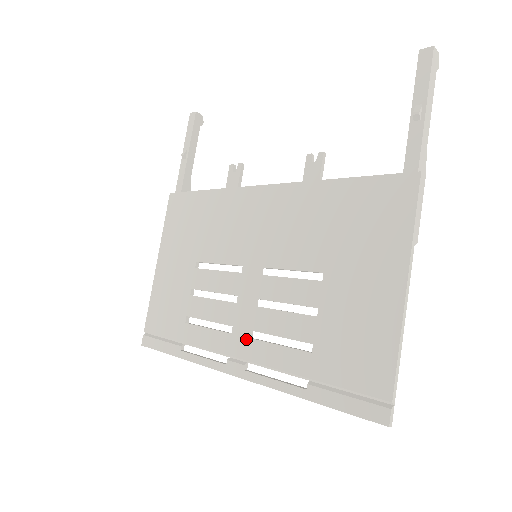
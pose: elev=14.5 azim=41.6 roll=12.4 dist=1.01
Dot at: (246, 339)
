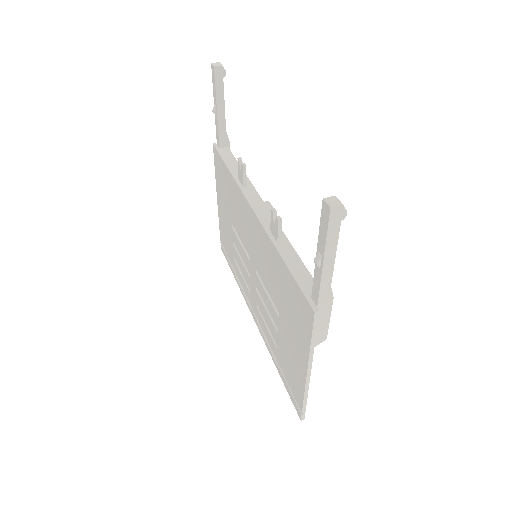
Dot at: (255, 306)
